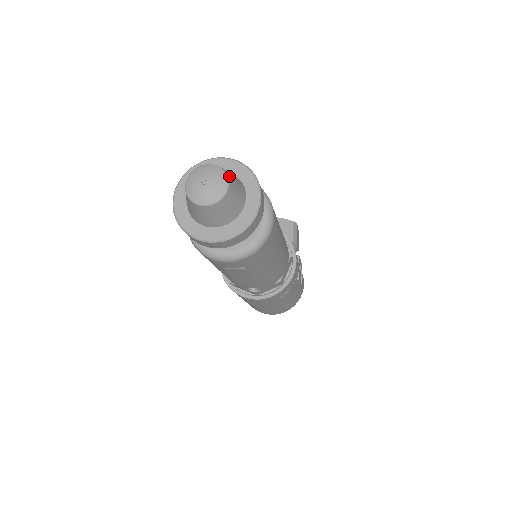
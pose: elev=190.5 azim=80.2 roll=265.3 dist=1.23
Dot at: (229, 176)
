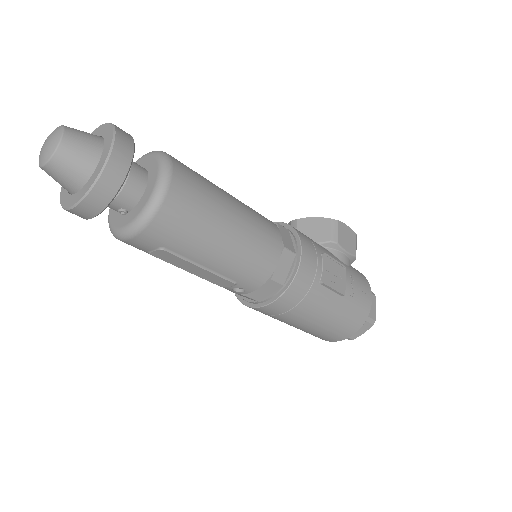
Dot at: (69, 131)
